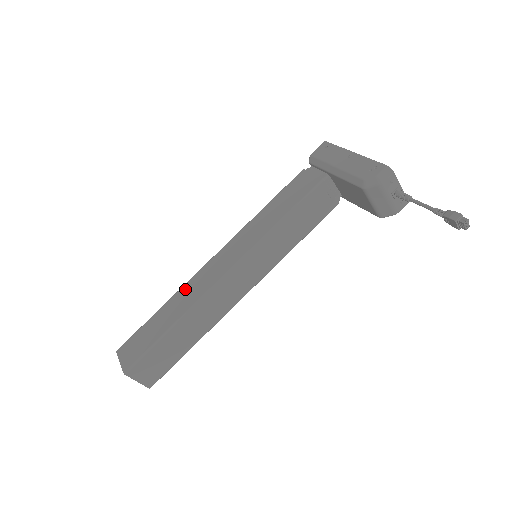
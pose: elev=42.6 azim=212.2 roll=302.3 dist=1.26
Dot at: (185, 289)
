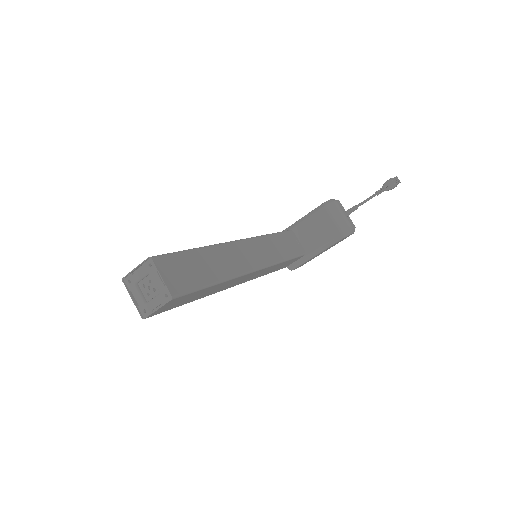
Dot at: occluded
